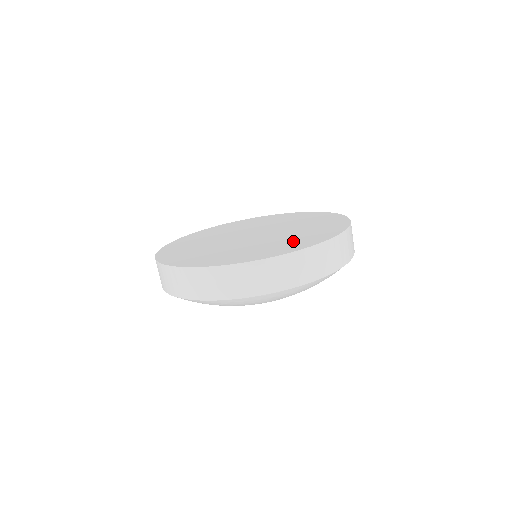
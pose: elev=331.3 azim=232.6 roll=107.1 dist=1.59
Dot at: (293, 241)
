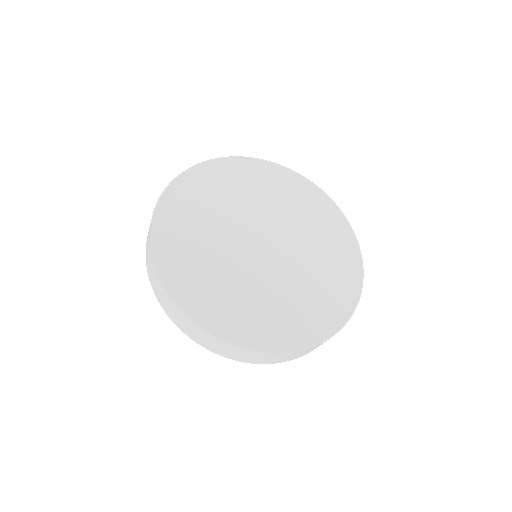
Dot at: (296, 314)
